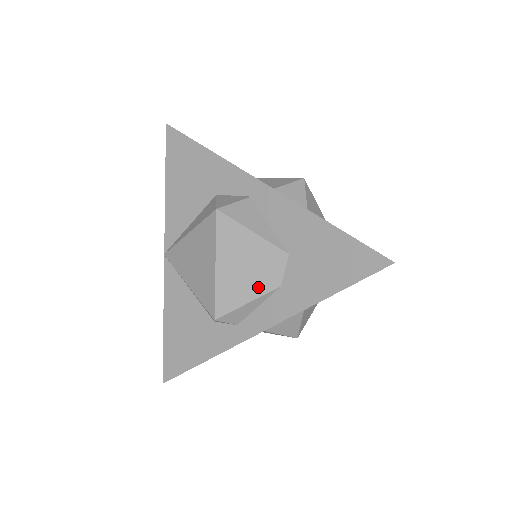
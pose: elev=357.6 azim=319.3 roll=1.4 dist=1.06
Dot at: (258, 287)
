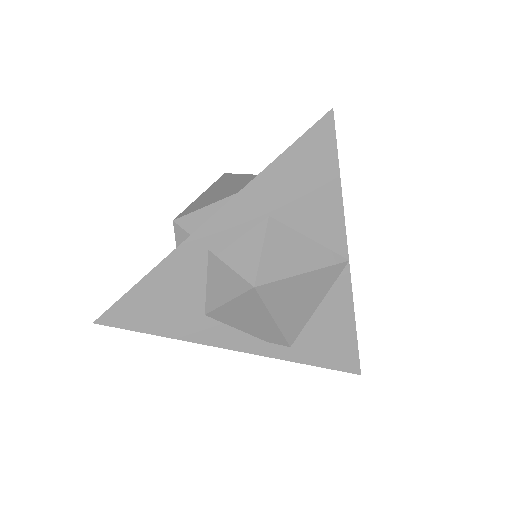
Dot at: (224, 196)
